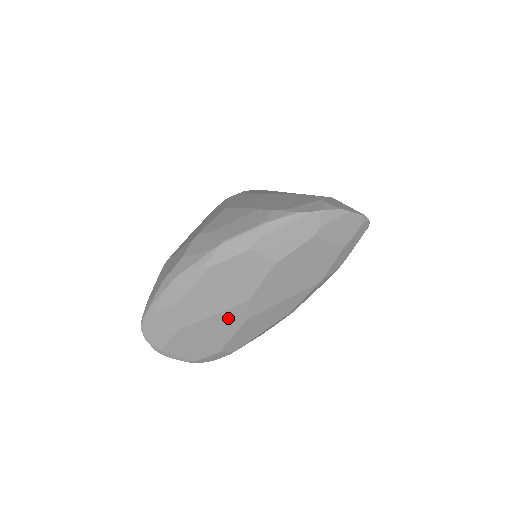
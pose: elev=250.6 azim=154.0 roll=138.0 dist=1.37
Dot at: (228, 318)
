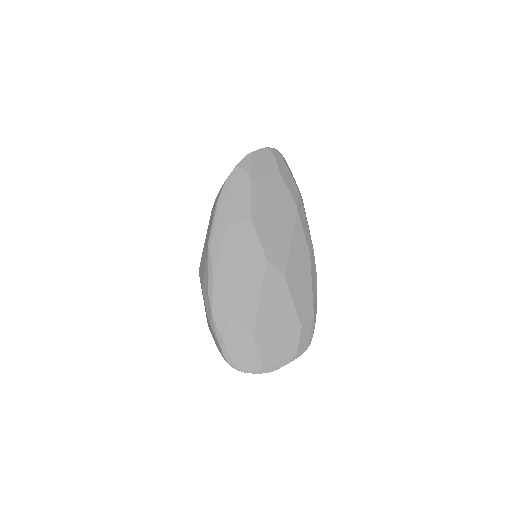
Dot at: (272, 289)
